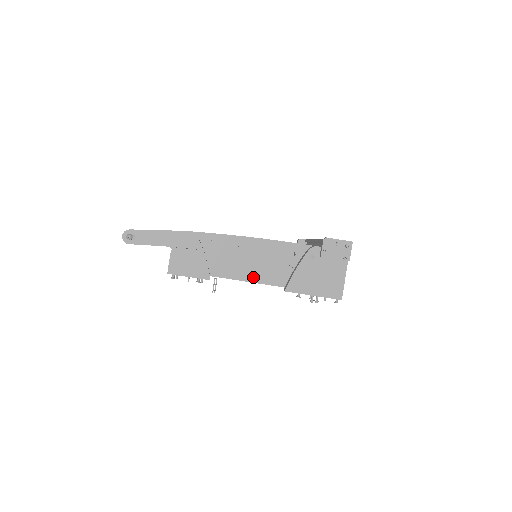
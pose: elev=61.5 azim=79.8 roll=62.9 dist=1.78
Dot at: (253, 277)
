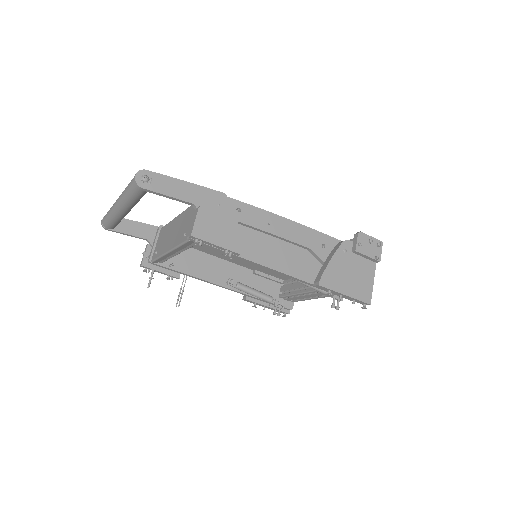
Dot at: (280, 265)
